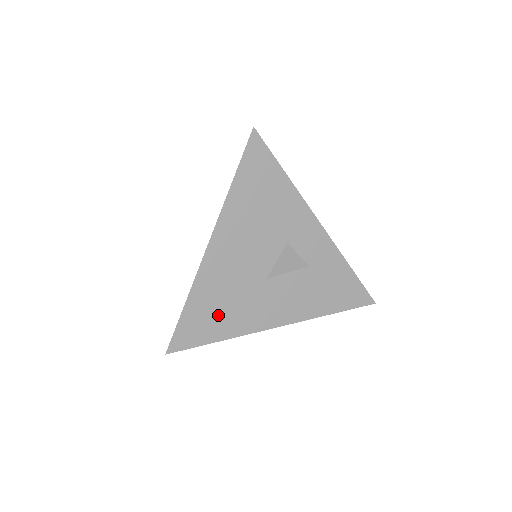
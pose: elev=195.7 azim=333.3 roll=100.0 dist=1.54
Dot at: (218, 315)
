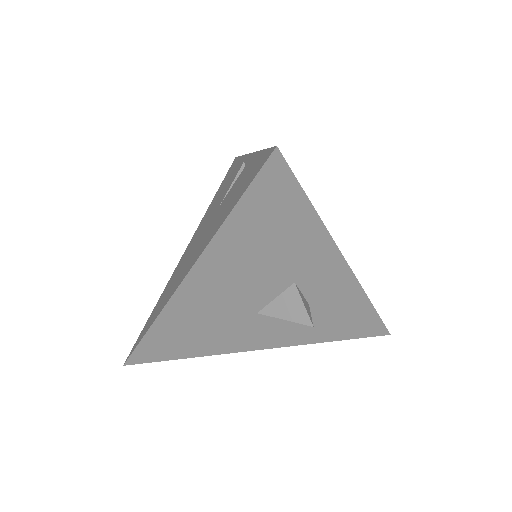
Dot at: (190, 339)
